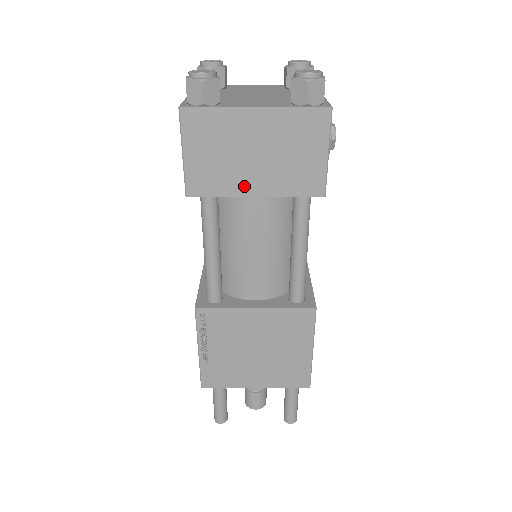
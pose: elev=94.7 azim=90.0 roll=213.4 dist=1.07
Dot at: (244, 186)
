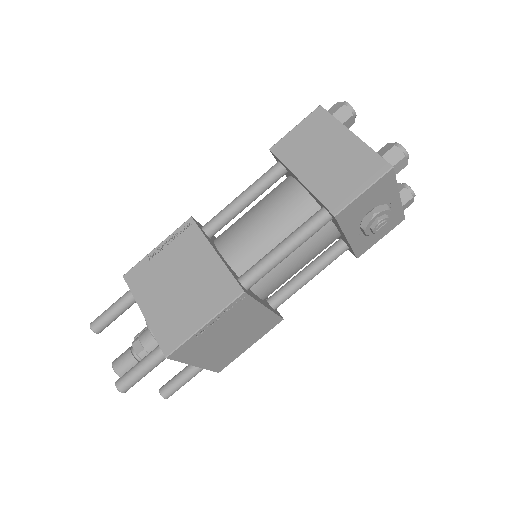
Dot at: (301, 169)
